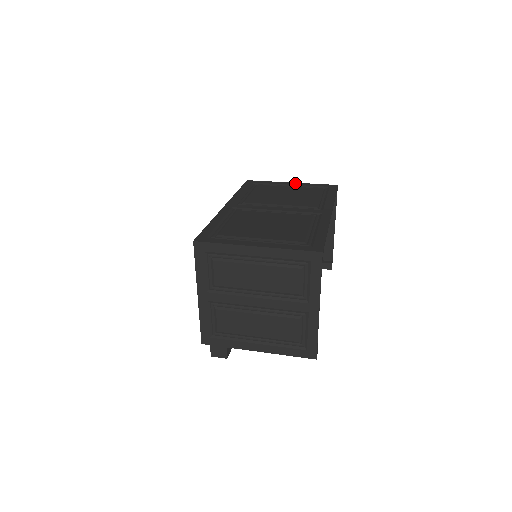
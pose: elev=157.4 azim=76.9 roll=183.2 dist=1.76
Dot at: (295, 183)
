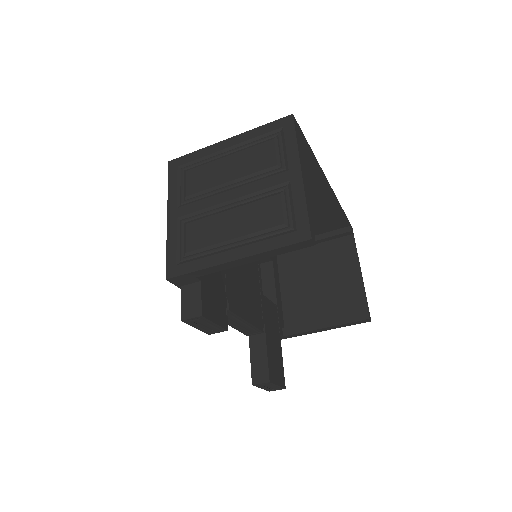
Dot at: occluded
